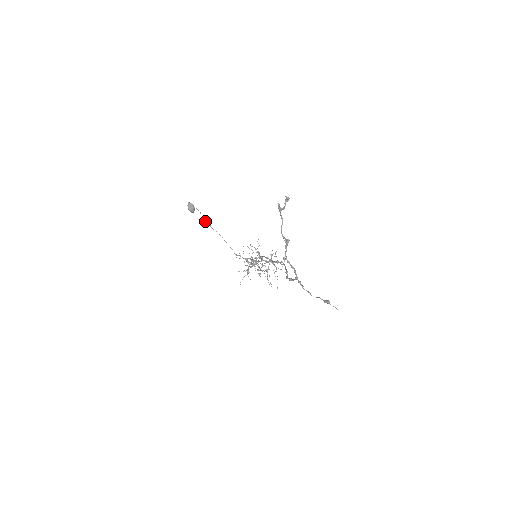
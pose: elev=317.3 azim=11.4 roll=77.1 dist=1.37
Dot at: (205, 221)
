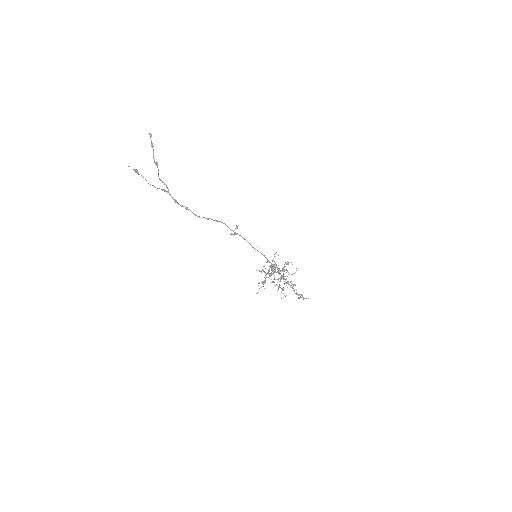
Dot at: occluded
